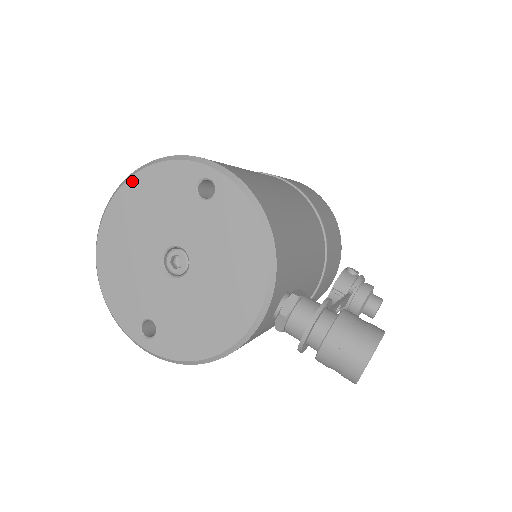
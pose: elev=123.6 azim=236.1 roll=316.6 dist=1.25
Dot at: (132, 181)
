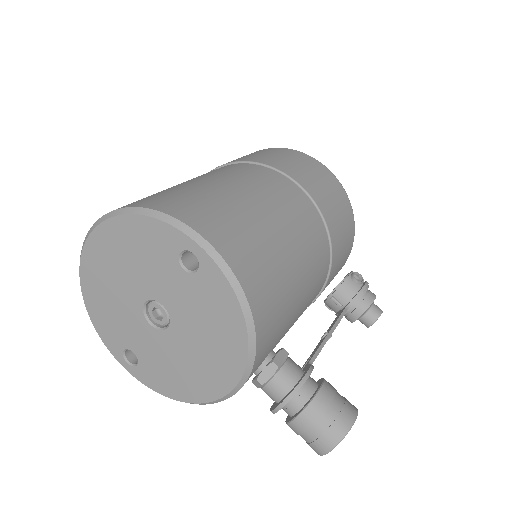
Dot at: (112, 222)
